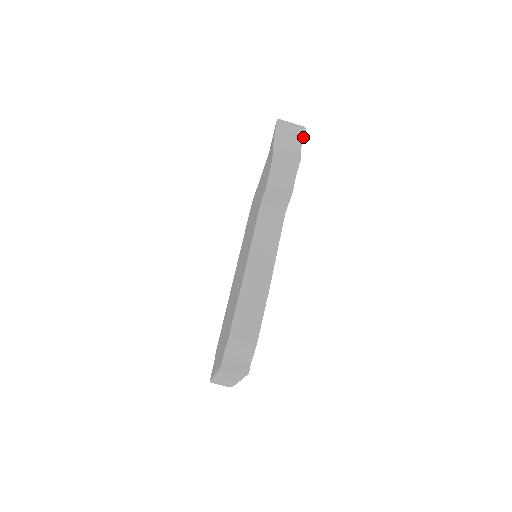
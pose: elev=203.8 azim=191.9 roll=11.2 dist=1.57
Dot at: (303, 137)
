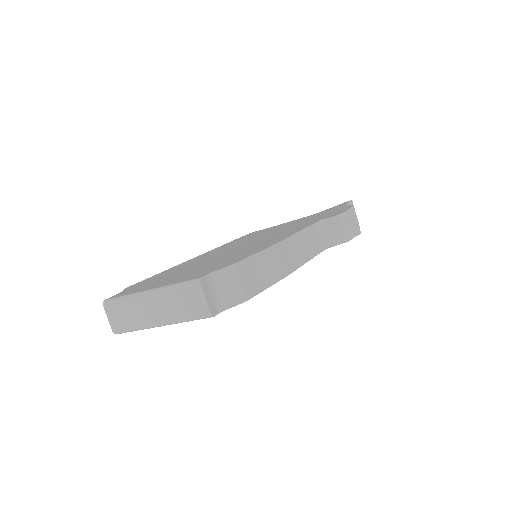
Dot at: occluded
